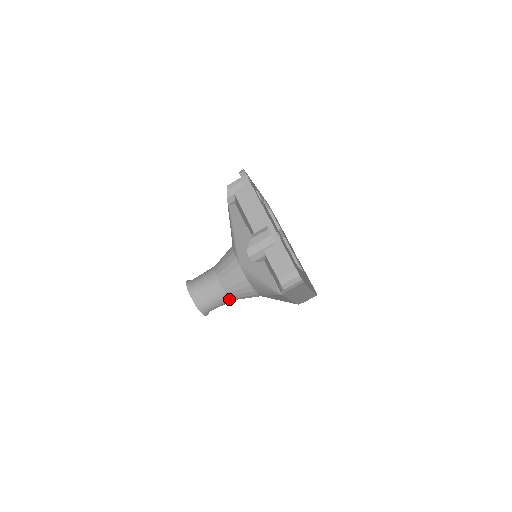
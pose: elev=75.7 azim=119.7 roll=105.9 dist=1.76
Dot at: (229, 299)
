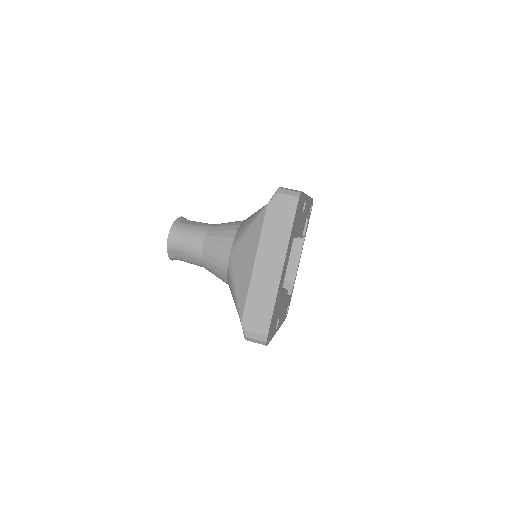
Dot at: (203, 240)
